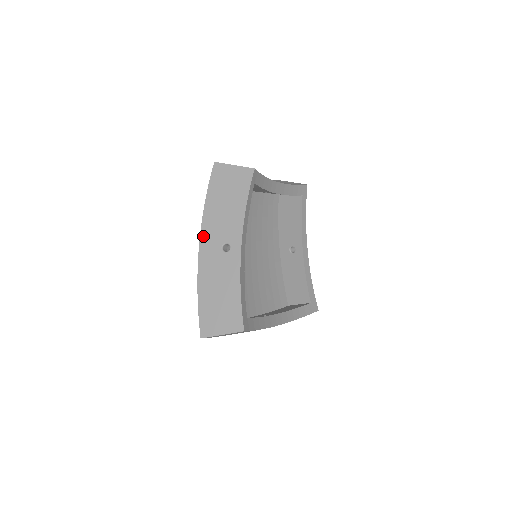
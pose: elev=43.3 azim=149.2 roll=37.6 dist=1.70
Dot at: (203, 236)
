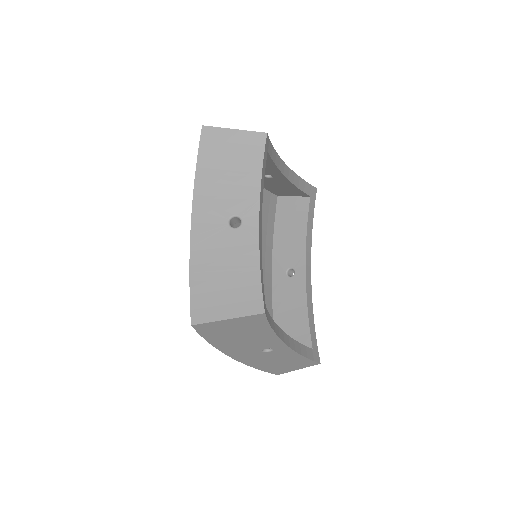
Dot at: (231, 355)
